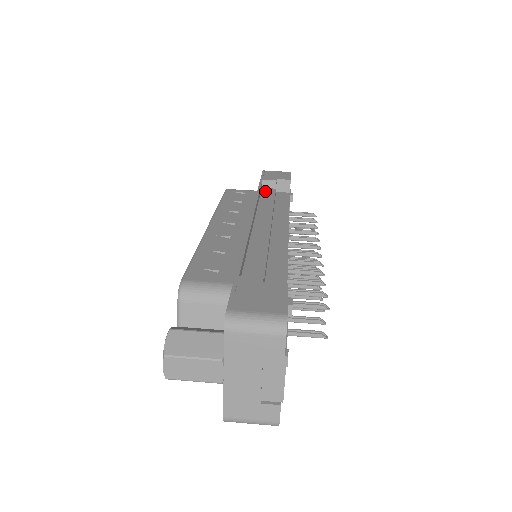
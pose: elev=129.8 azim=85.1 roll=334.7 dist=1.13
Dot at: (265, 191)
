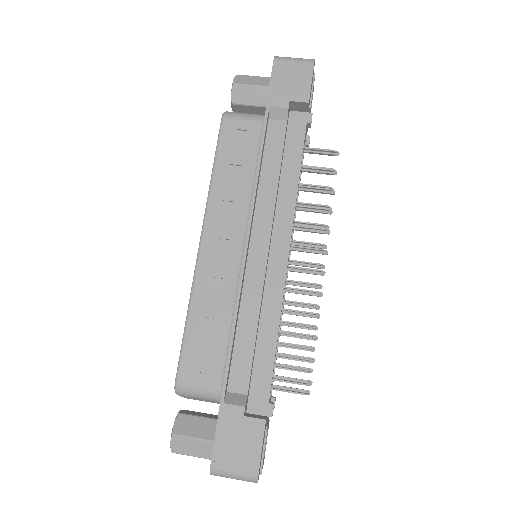
Dot at: (271, 133)
